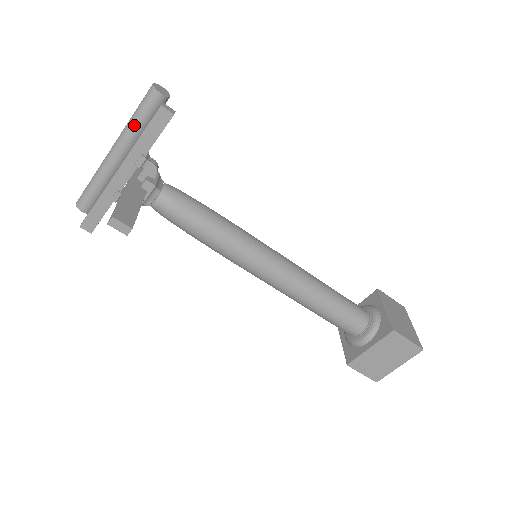
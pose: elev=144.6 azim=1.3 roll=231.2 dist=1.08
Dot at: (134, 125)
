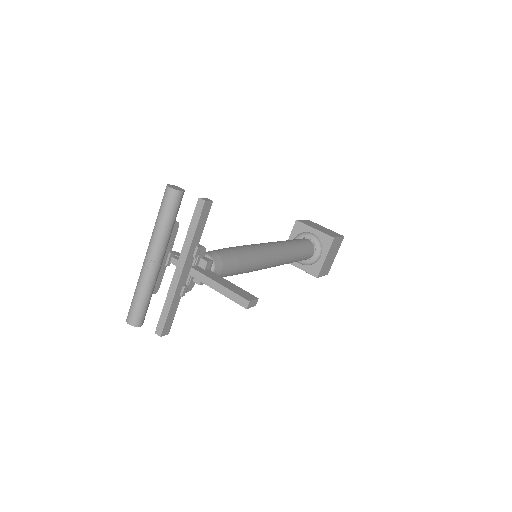
Dot at: (168, 229)
